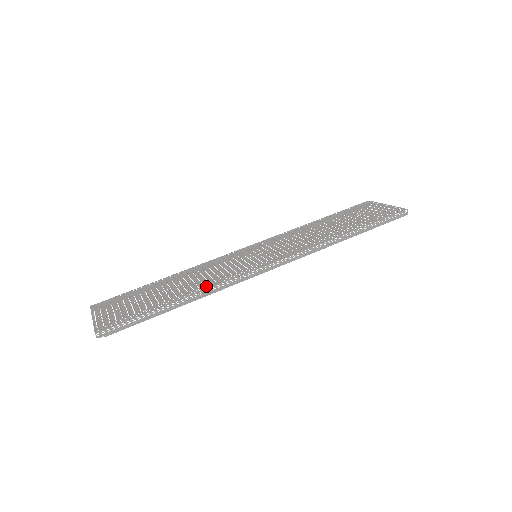
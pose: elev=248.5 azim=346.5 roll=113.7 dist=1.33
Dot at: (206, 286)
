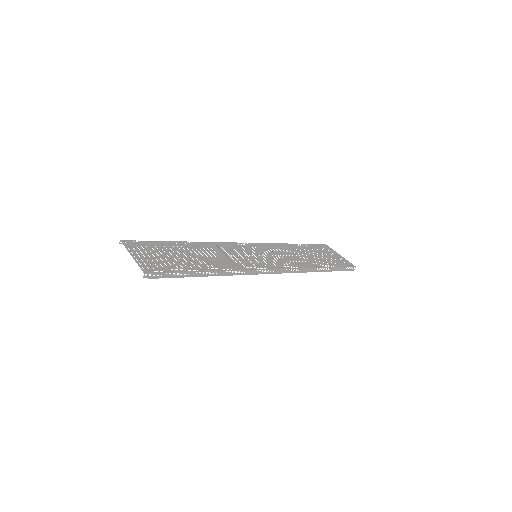
Dot at: (227, 268)
